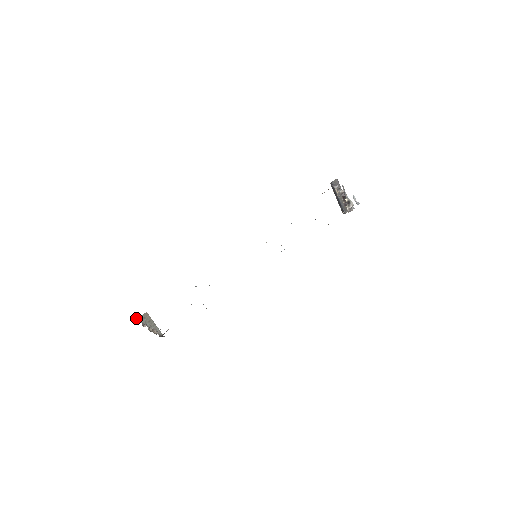
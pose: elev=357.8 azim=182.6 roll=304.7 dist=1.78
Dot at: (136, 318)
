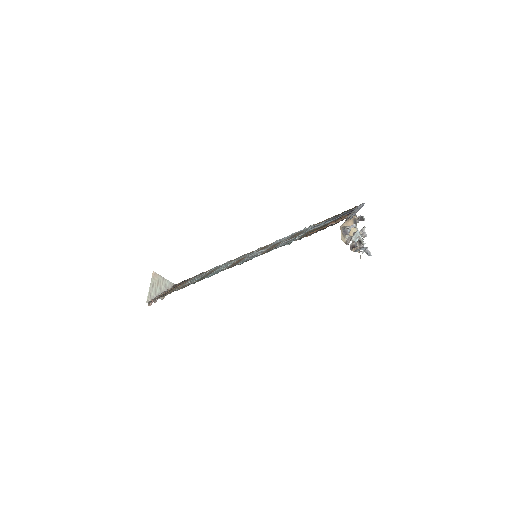
Dot at: (147, 299)
